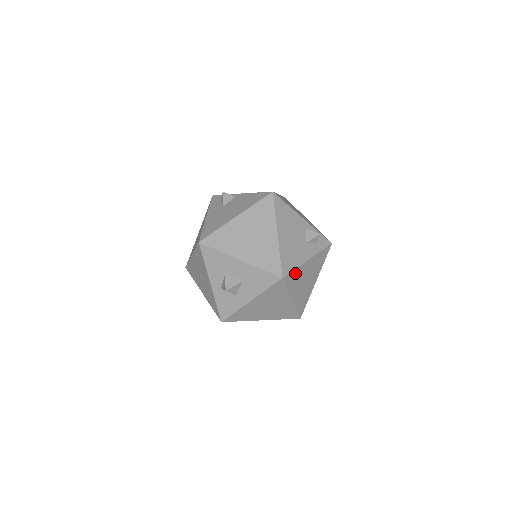
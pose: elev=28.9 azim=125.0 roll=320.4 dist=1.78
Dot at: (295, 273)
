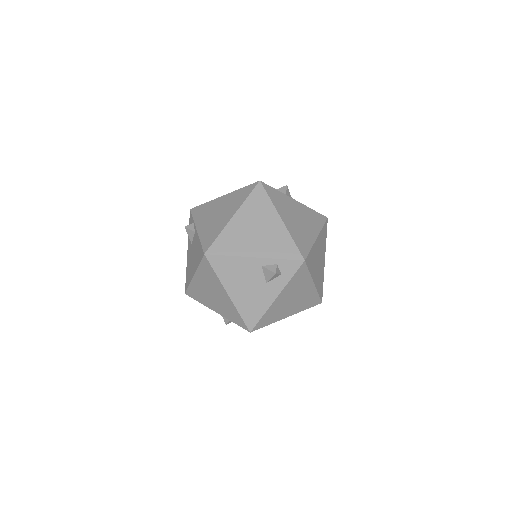
Dot at: (266, 316)
